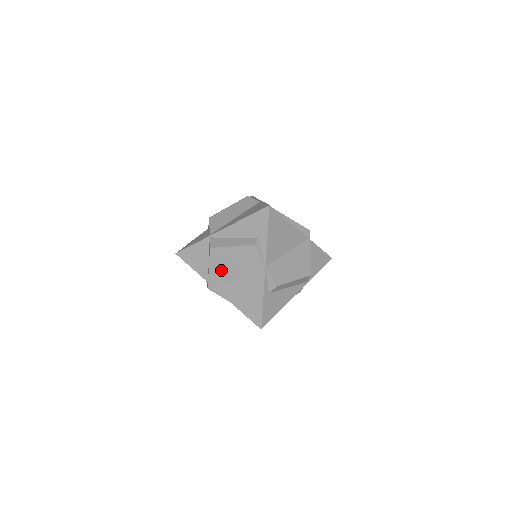
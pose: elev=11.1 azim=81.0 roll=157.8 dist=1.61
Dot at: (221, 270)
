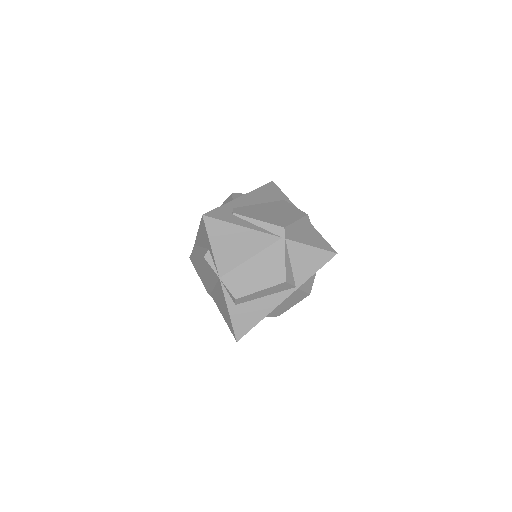
Dot at: (204, 278)
